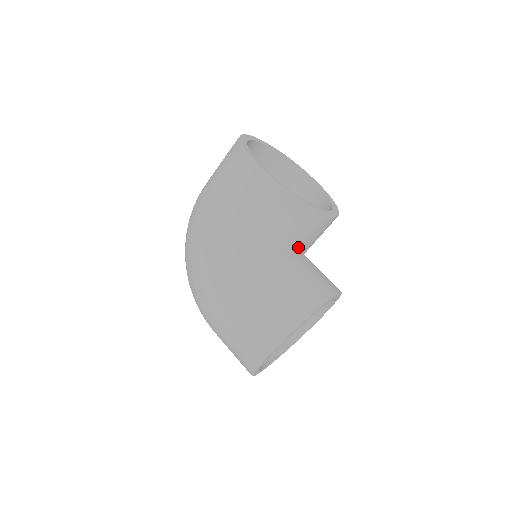
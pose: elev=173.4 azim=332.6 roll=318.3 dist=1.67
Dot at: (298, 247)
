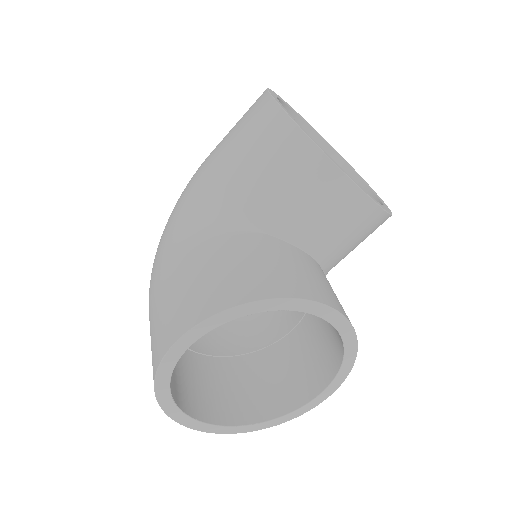
Dot at: (297, 224)
